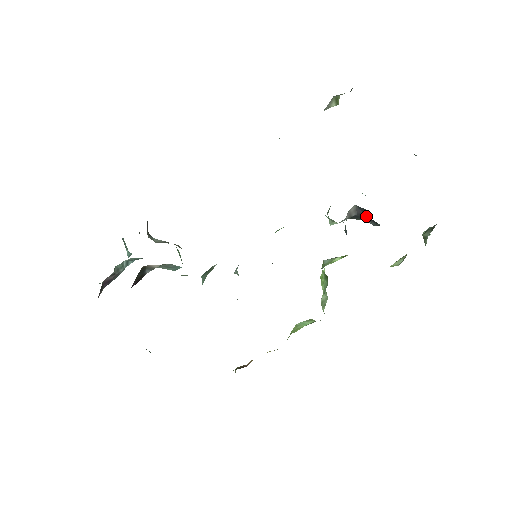
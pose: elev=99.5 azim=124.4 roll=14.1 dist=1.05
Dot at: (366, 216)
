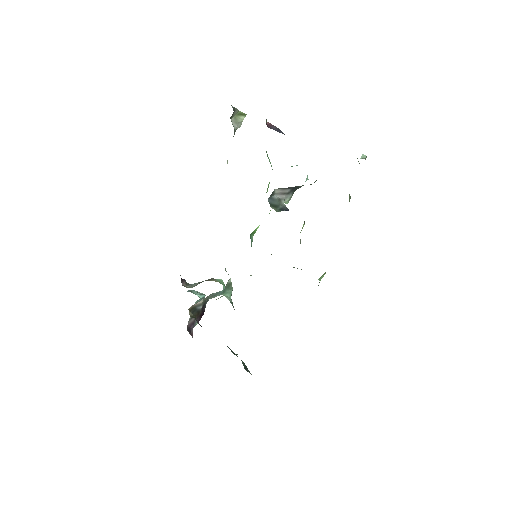
Dot at: occluded
